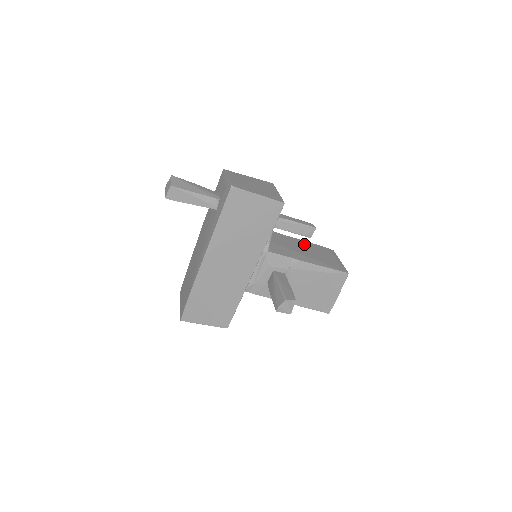
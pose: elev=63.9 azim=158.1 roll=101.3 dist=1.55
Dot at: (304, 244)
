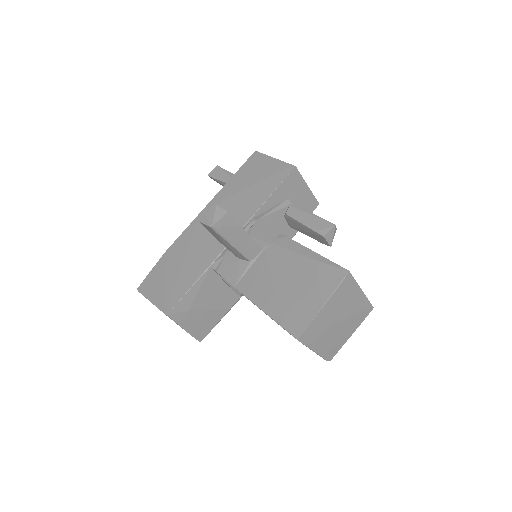
Dot at: occluded
